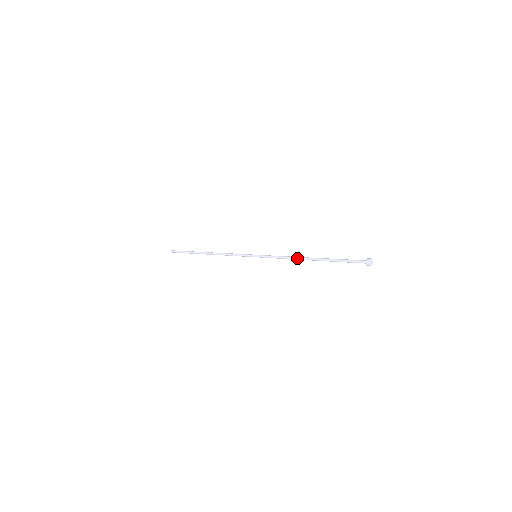
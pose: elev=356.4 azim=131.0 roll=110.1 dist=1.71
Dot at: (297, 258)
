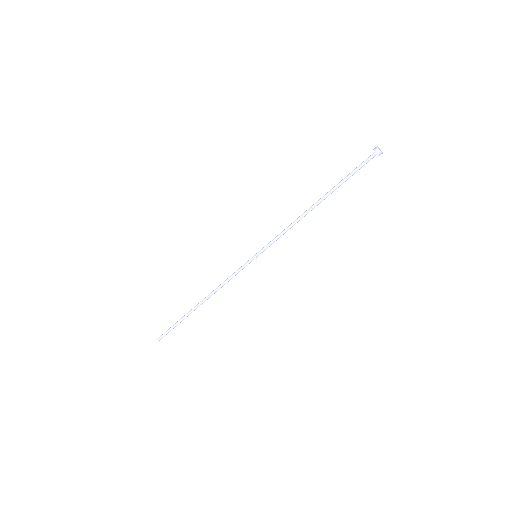
Dot at: (301, 216)
